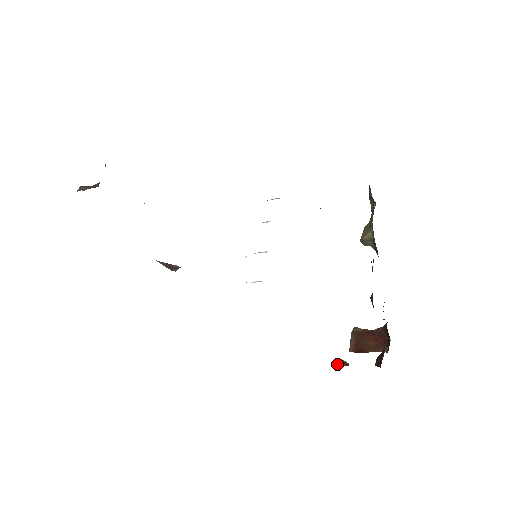
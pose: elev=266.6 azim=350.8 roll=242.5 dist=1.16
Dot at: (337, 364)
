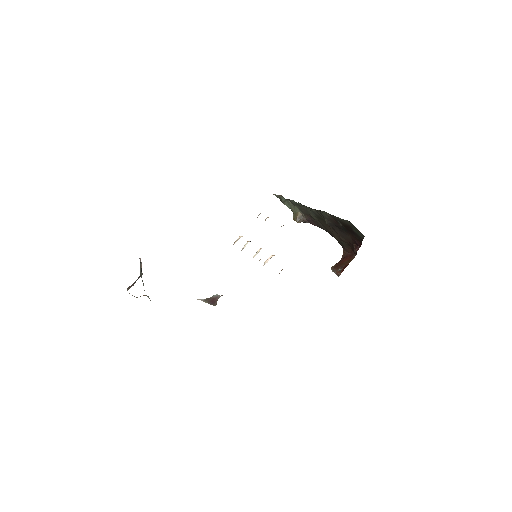
Dot at: (341, 268)
